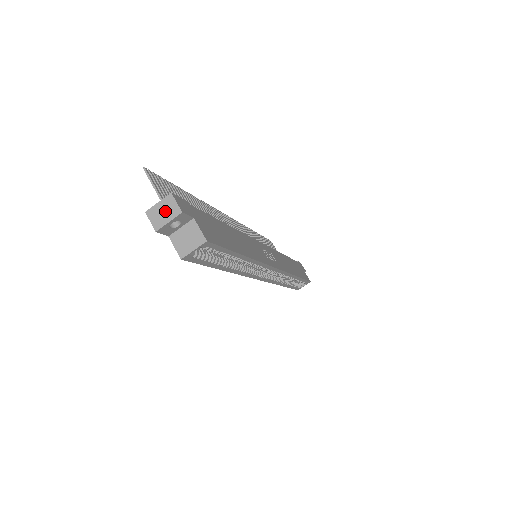
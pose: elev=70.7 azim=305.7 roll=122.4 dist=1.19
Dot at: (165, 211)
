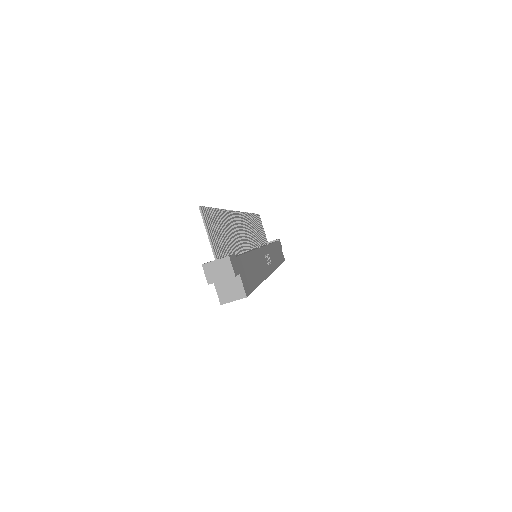
Dot at: (220, 270)
